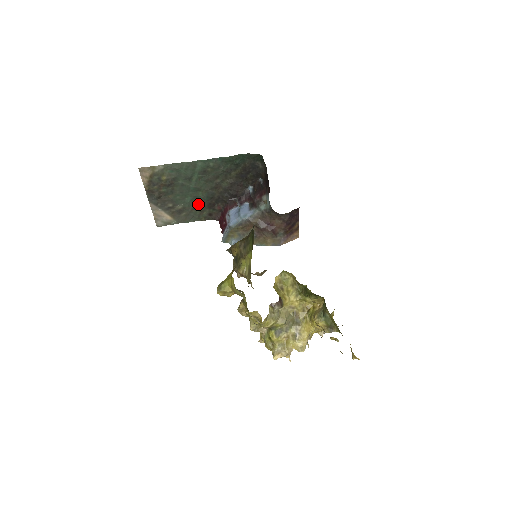
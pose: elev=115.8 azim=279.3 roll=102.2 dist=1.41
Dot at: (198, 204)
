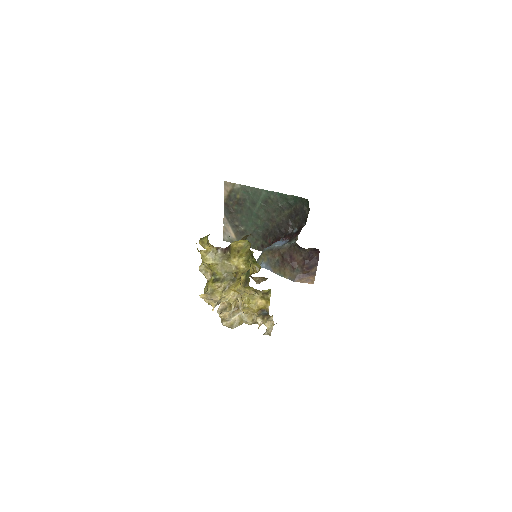
Dot at: (256, 231)
